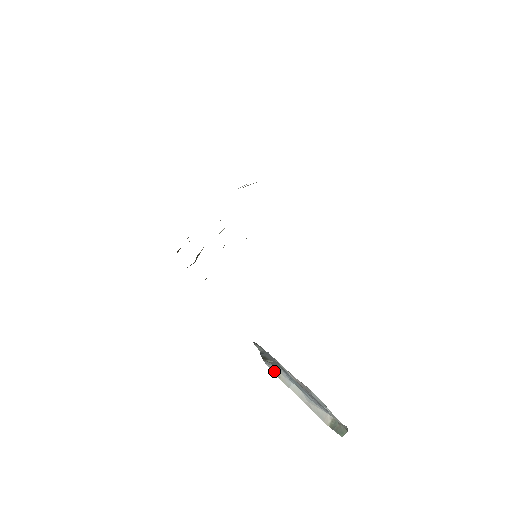
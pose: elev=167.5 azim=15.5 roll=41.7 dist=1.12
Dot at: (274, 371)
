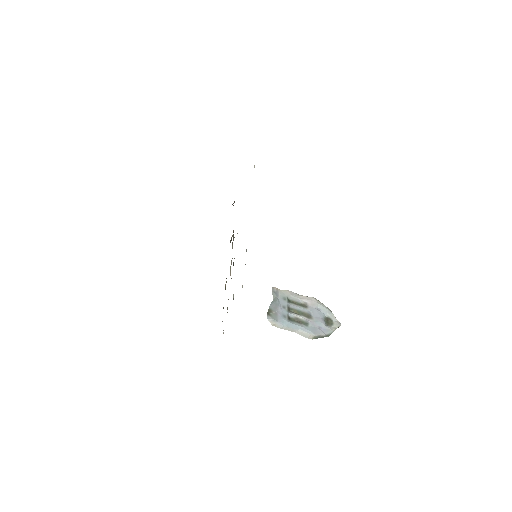
Dot at: (272, 323)
